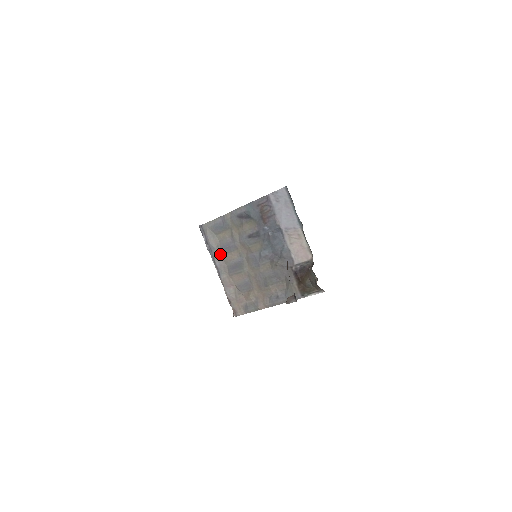
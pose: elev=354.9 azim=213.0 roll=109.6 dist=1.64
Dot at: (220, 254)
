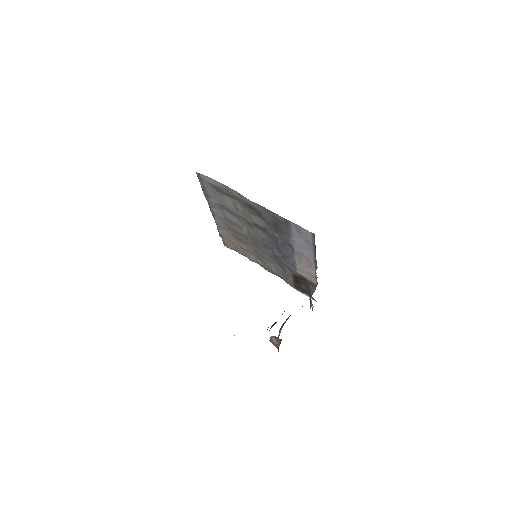
Dot at: (218, 205)
